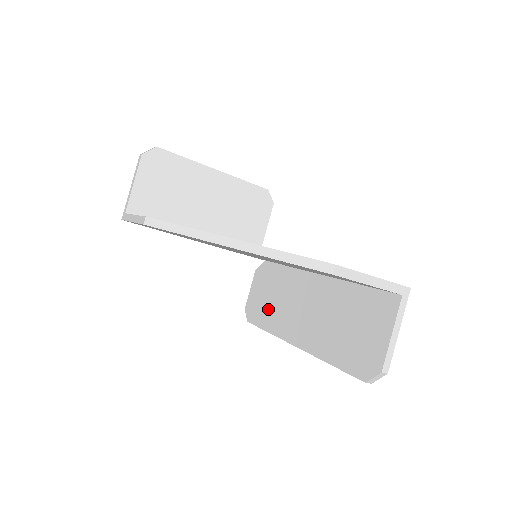
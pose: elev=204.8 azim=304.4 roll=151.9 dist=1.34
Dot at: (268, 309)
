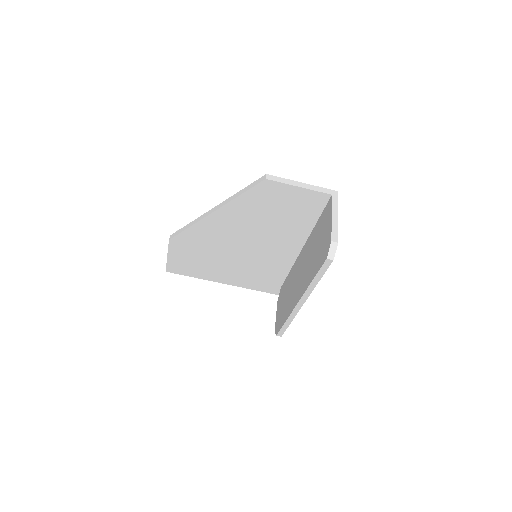
Dot at: (284, 309)
